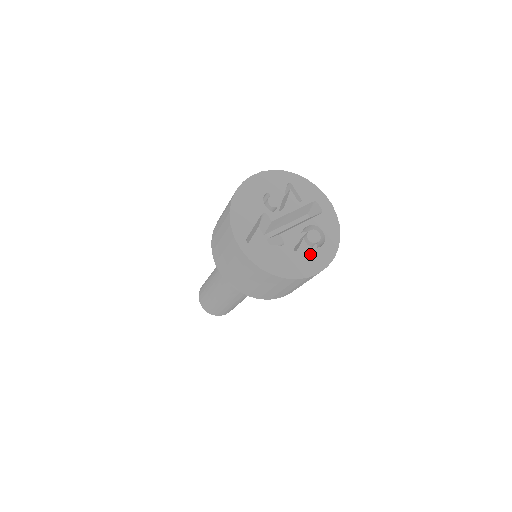
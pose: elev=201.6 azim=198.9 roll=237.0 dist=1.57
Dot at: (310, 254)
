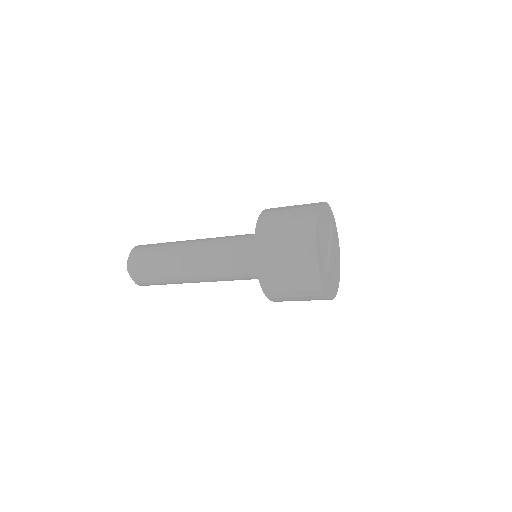
Dot at: (337, 265)
